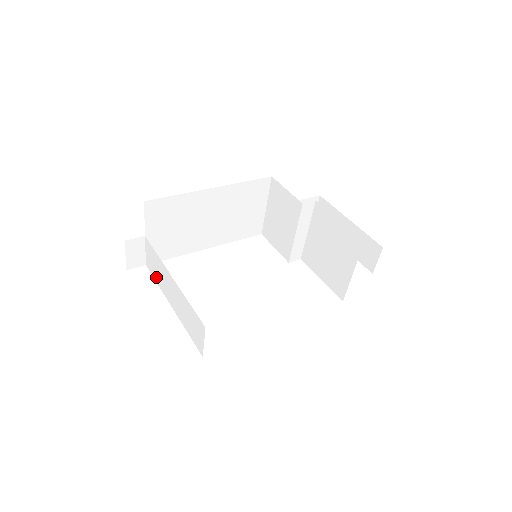
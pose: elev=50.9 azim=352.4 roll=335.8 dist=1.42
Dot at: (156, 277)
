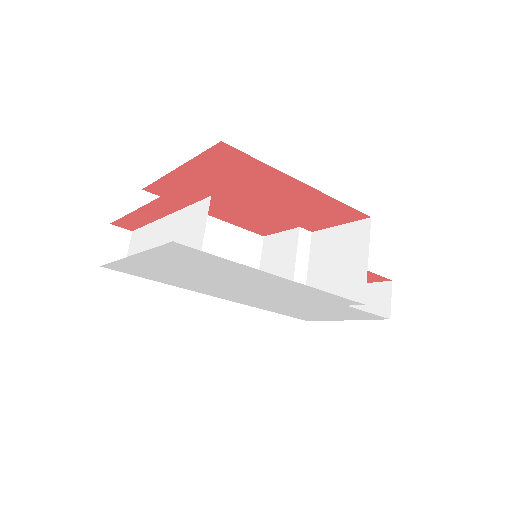
Dot at: occluded
